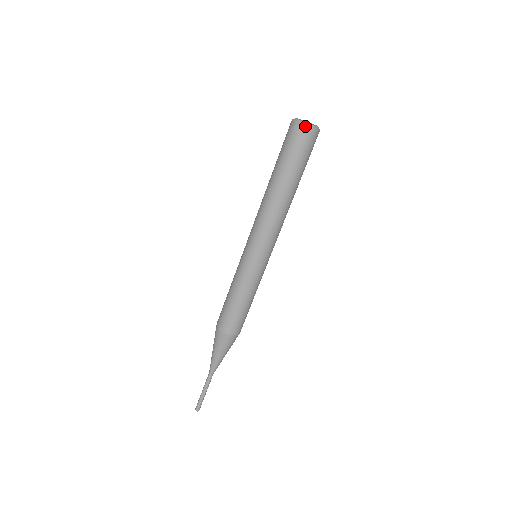
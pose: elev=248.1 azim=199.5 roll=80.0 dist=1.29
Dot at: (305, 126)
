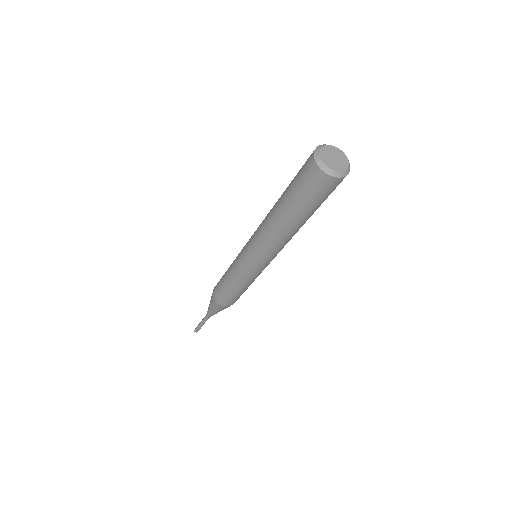
Dot at: (340, 178)
